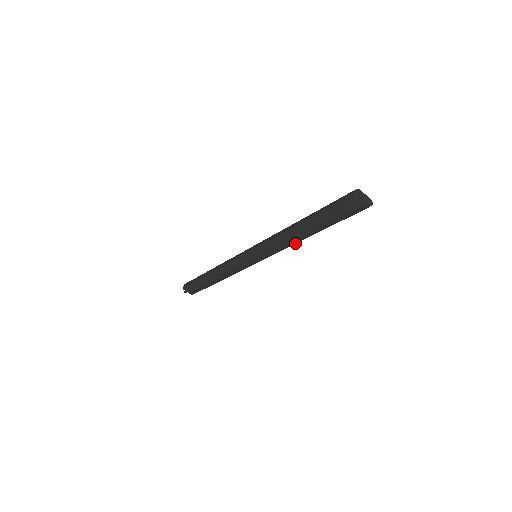
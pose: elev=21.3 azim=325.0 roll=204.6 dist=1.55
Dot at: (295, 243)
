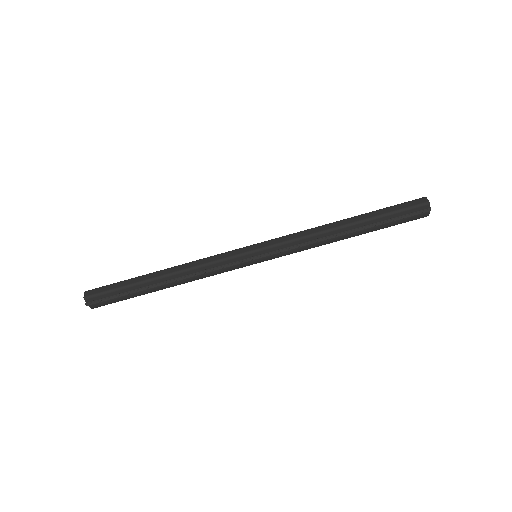
Dot at: (325, 244)
